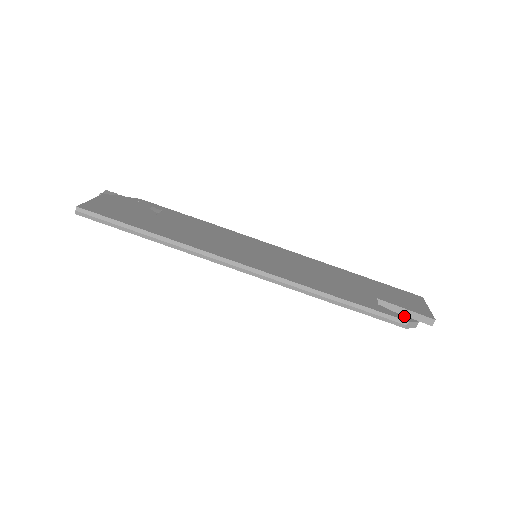
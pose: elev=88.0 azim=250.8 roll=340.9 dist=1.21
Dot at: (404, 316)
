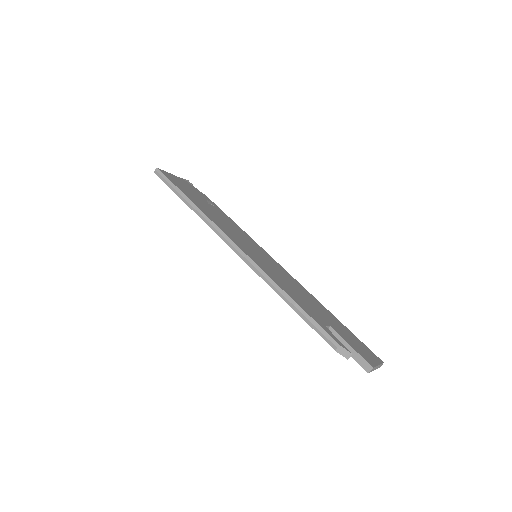
Dot at: (341, 343)
